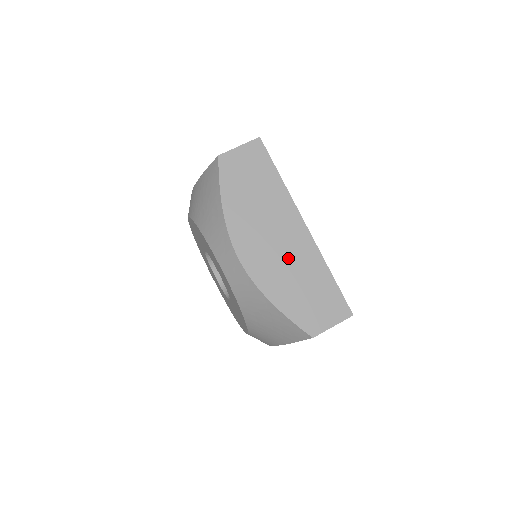
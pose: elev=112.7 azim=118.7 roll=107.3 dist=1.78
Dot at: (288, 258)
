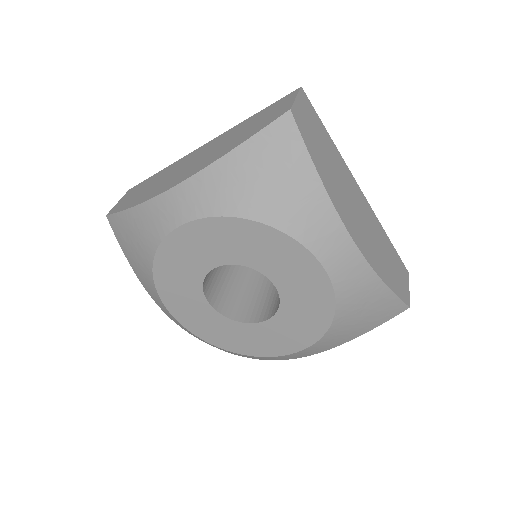
Dot at: (210, 150)
